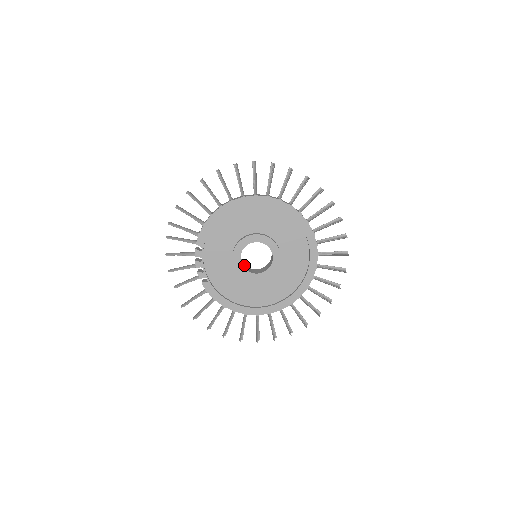
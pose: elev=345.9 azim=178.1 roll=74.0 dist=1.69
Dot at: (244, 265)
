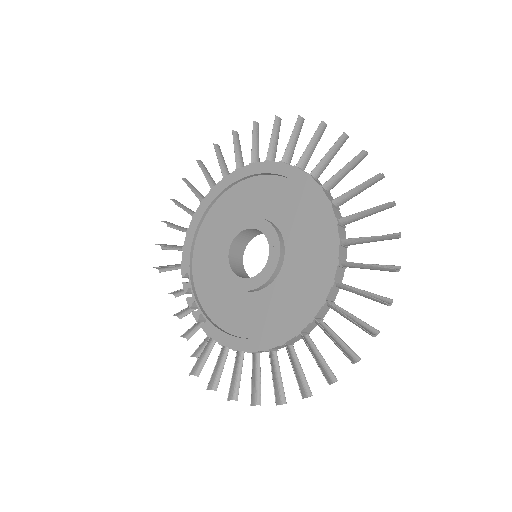
Dot at: occluded
